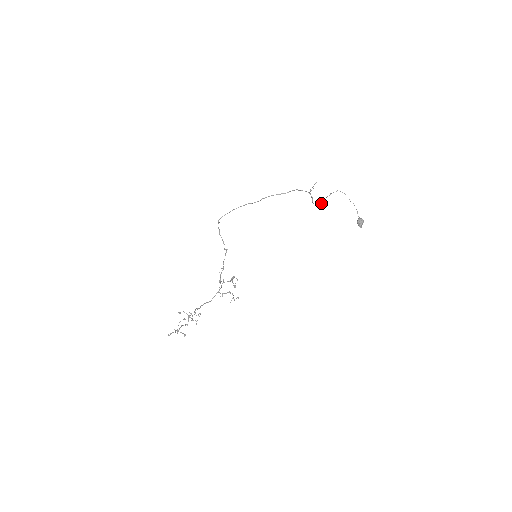
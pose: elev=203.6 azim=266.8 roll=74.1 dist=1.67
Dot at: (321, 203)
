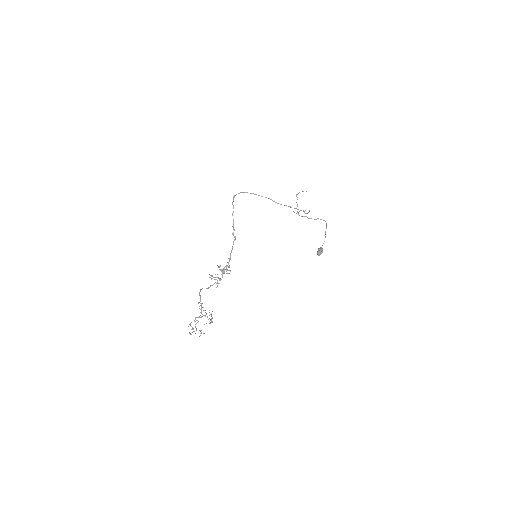
Dot at: (303, 216)
